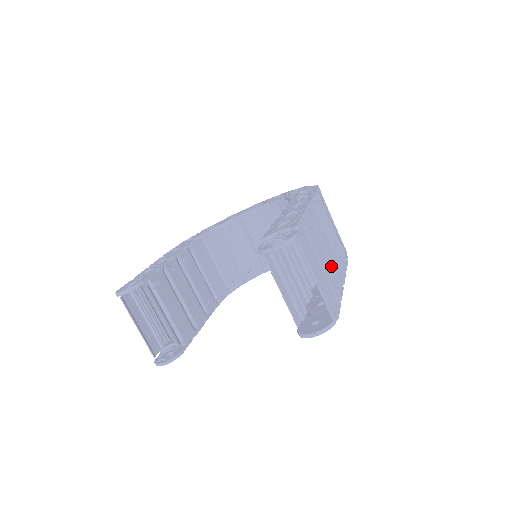
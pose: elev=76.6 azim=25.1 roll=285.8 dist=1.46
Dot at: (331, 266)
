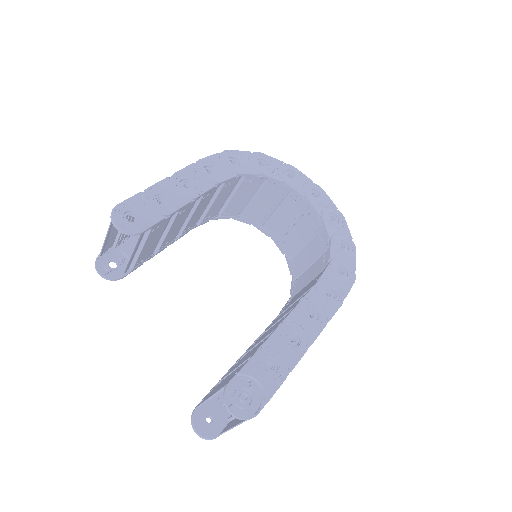
Dot at: occluded
